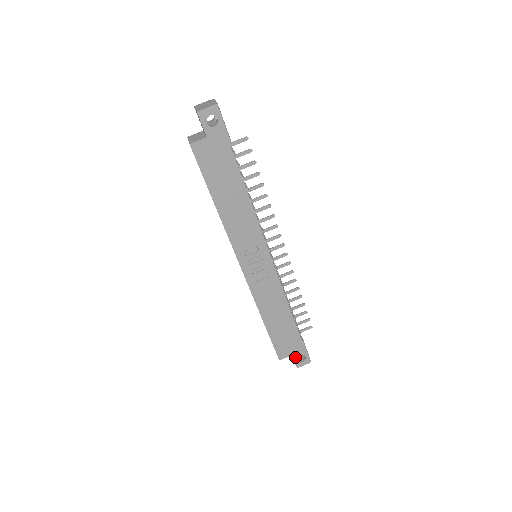
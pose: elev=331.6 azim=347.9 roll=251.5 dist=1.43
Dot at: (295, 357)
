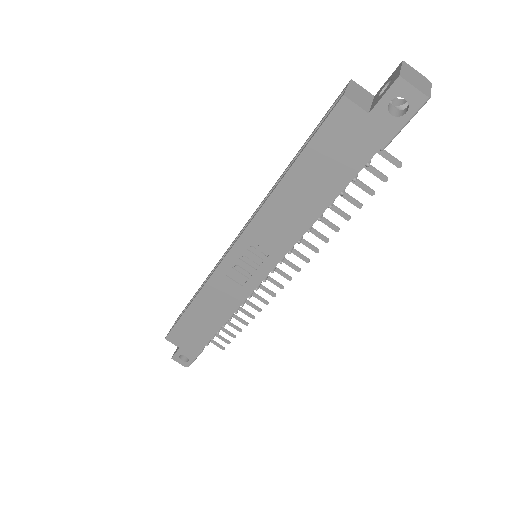
Dot at: (180, 351)
